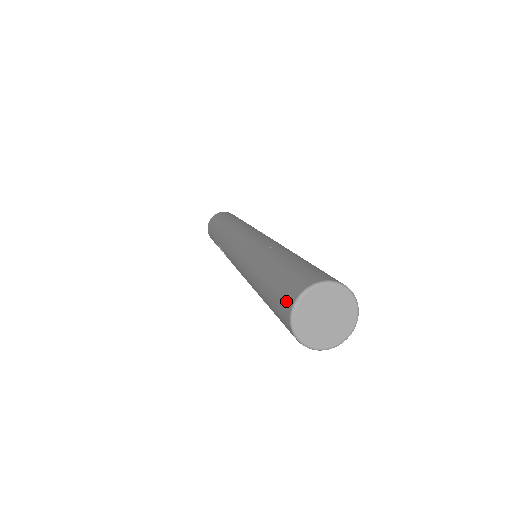
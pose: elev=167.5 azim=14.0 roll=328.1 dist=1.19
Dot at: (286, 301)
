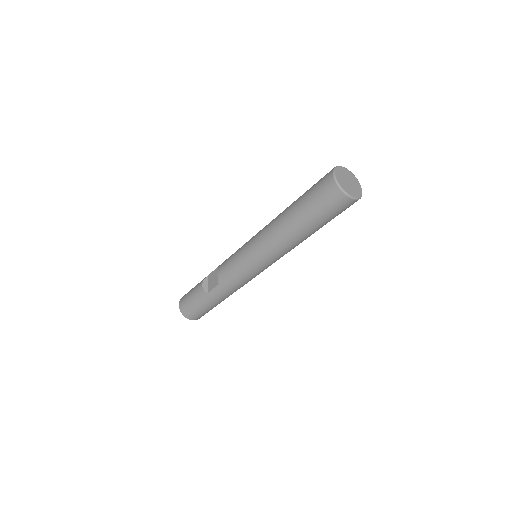
Dot at: occluded
